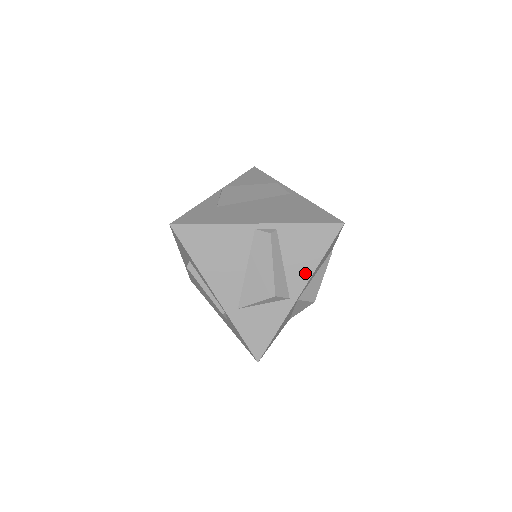
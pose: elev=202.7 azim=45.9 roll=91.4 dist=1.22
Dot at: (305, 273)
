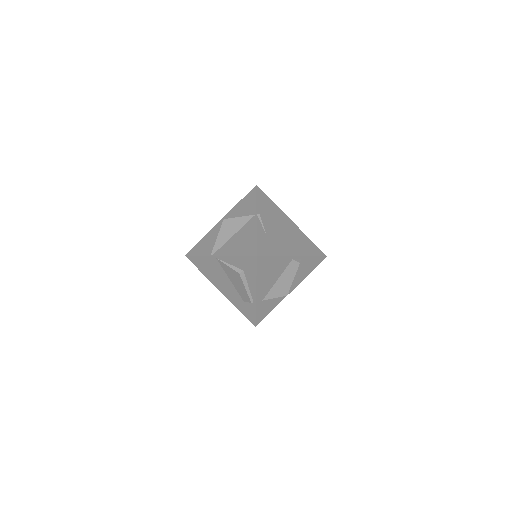
Dot at: (299, 281)
